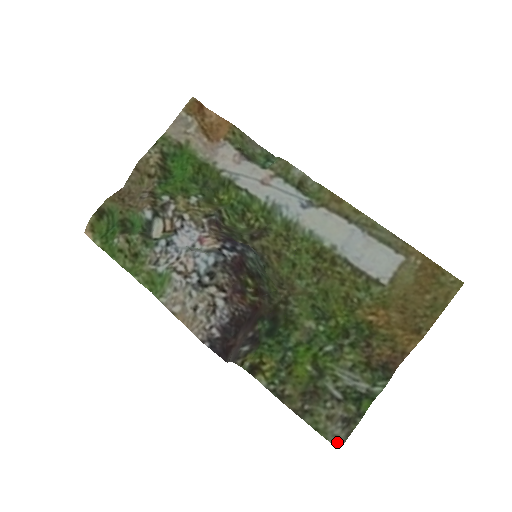
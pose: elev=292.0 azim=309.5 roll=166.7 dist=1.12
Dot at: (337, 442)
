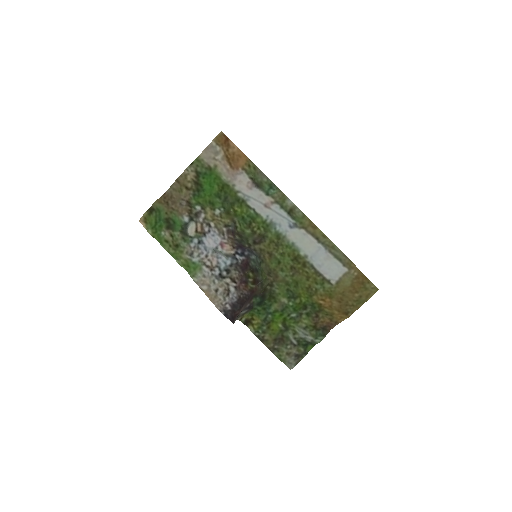
Dot at: (290, 366)
